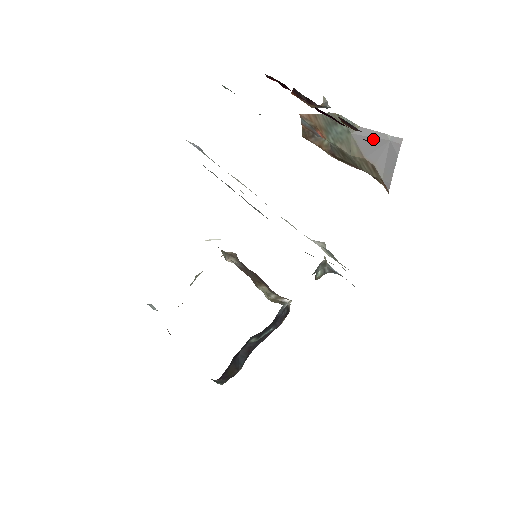
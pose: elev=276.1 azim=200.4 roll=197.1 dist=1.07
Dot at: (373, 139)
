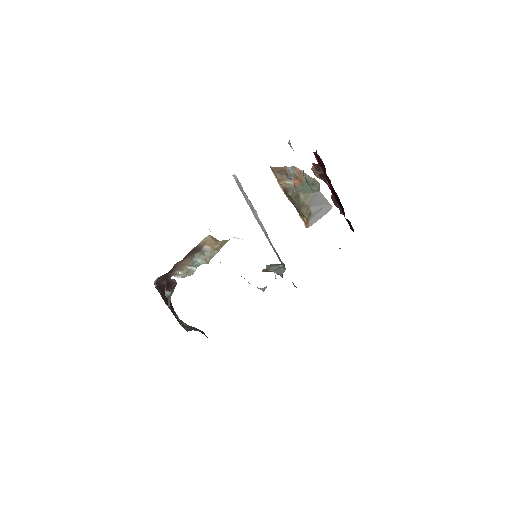
Dot at: (321, 200)
